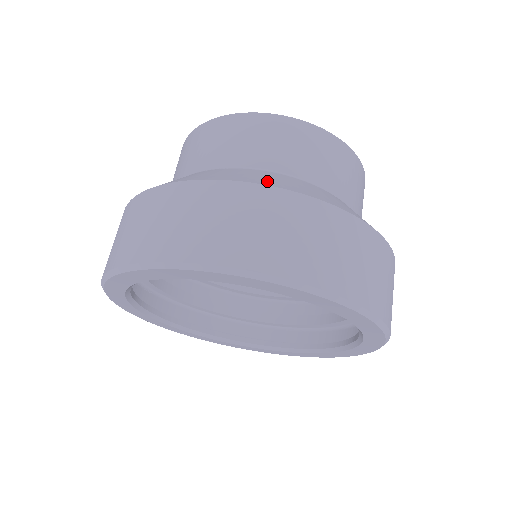
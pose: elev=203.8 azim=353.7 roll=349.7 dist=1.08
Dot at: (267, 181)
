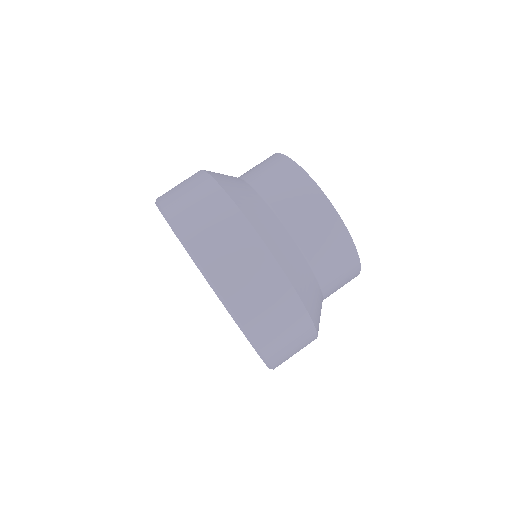
Dot at: (238, 196)
